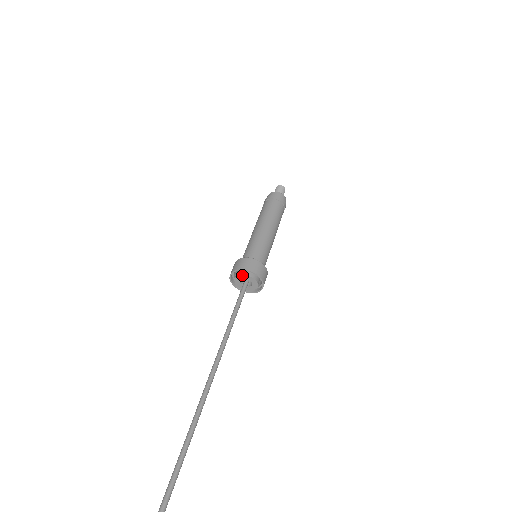
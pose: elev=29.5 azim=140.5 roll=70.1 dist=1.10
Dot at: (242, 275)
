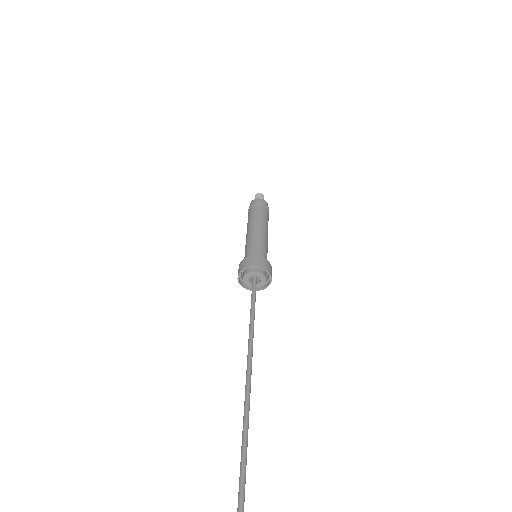
Dot at: (259, 273)
